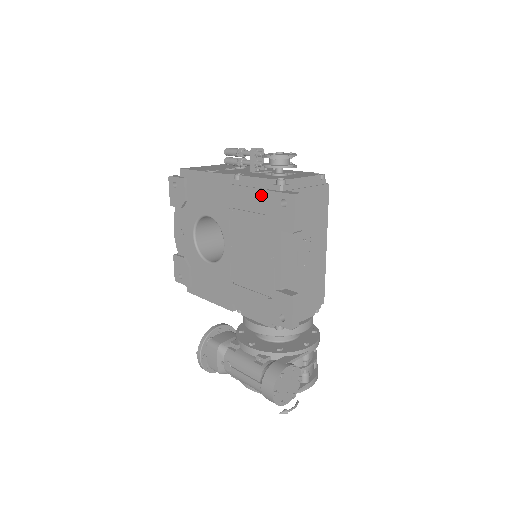
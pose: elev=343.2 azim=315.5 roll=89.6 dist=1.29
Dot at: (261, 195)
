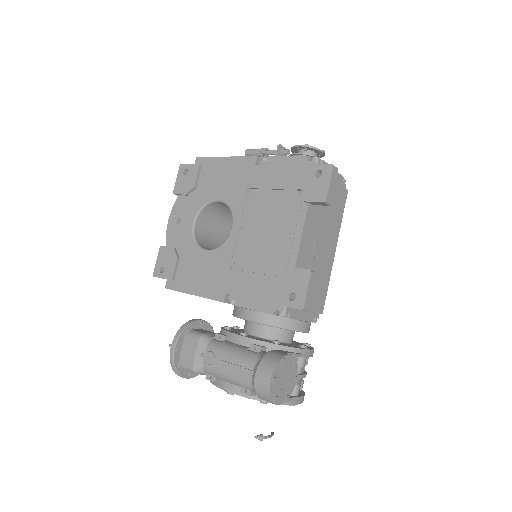
Dot at: (291, 171)
